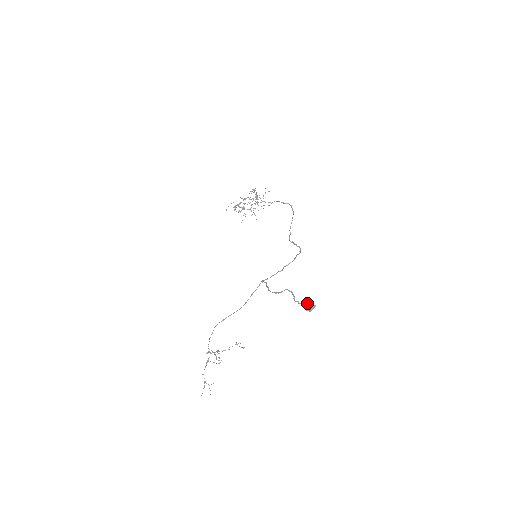
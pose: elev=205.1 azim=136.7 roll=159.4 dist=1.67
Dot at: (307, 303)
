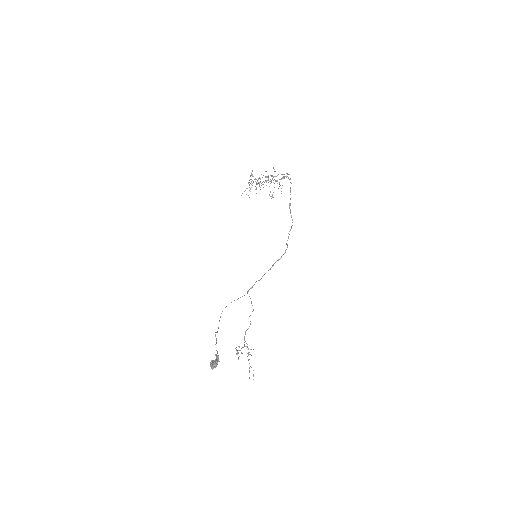
Dot at: (211, 360)
